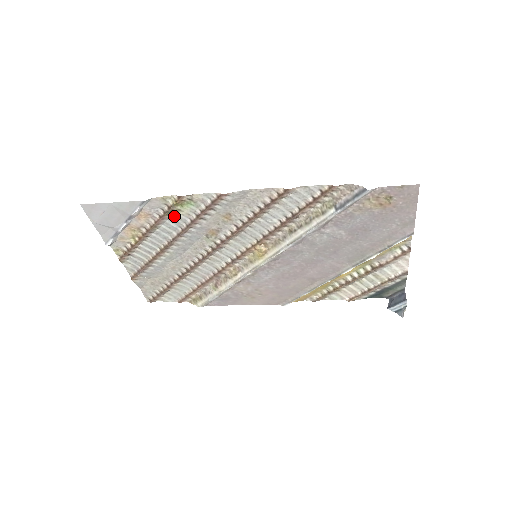
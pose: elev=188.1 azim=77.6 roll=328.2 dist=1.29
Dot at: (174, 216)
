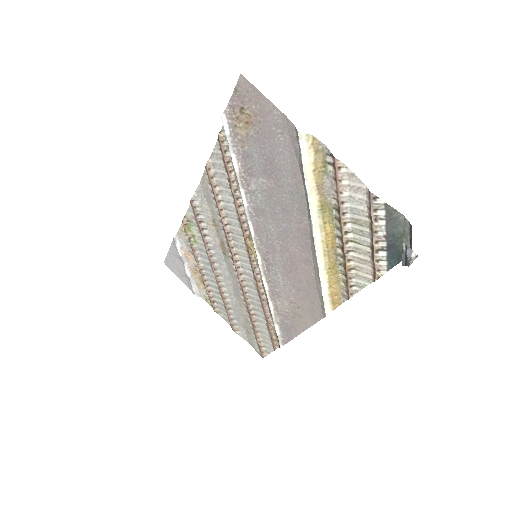
Dot at: (197, 244)
